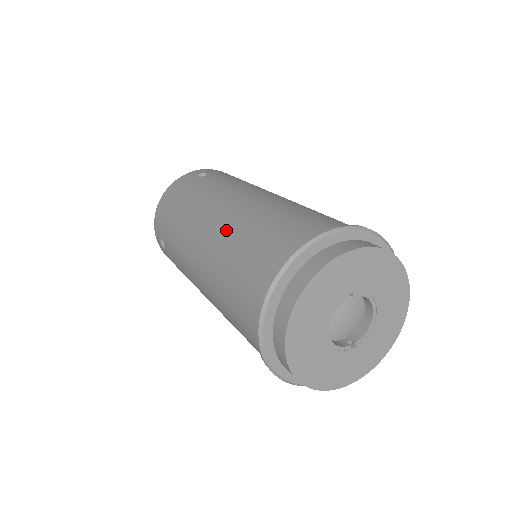
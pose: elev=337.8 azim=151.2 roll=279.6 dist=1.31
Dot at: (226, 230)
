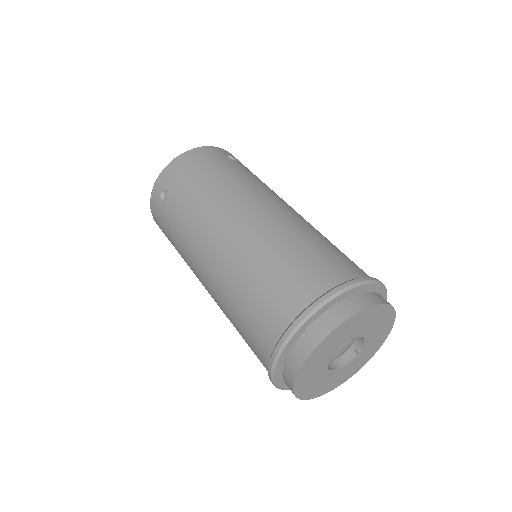
Dot at: (219, 303)
